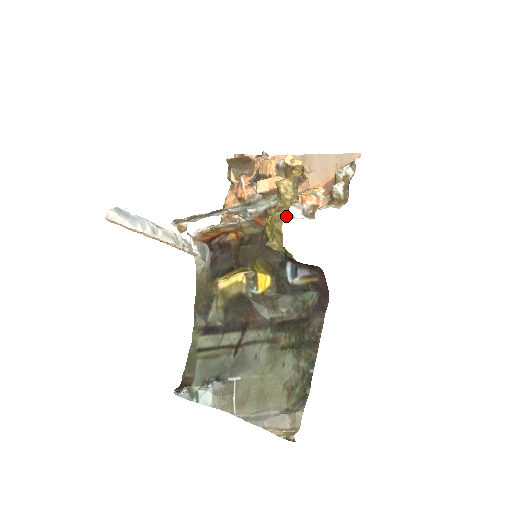
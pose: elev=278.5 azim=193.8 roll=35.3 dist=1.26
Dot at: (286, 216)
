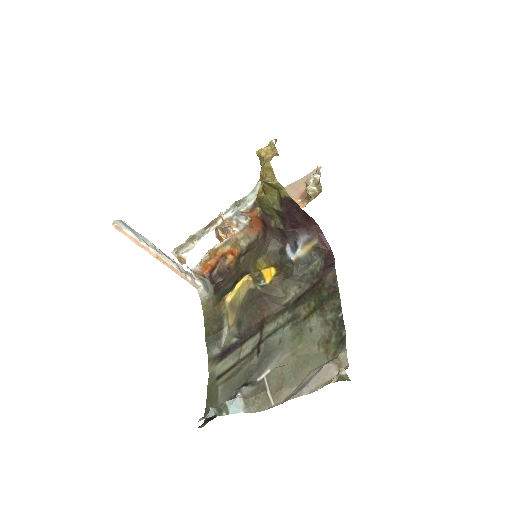
Dot at: (271, 159)
